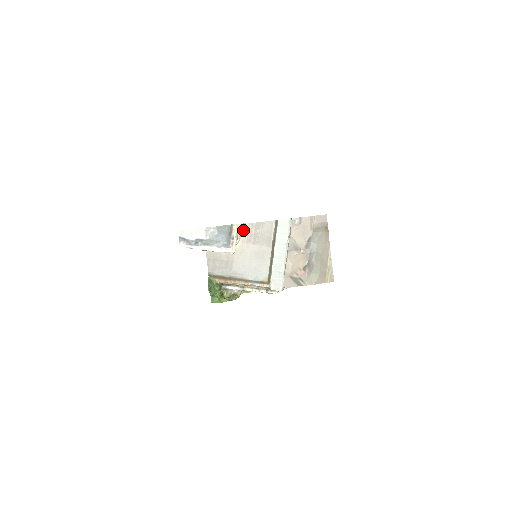
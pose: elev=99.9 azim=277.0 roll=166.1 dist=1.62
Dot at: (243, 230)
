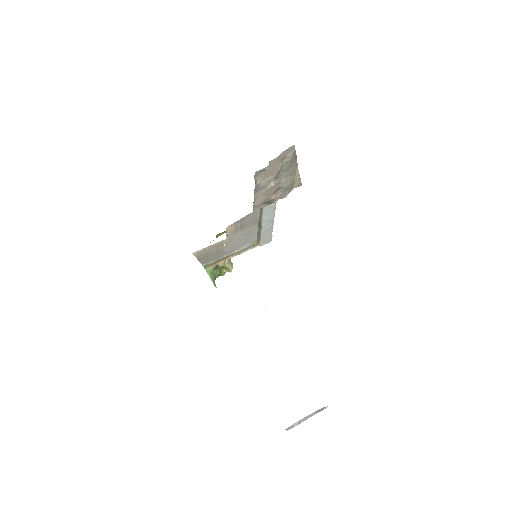
Dot at: (229, 229)
